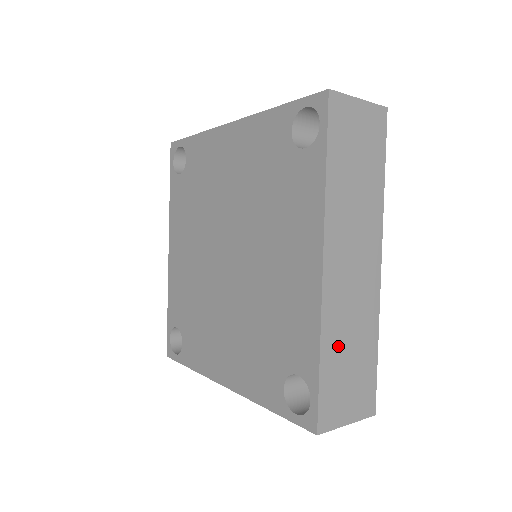
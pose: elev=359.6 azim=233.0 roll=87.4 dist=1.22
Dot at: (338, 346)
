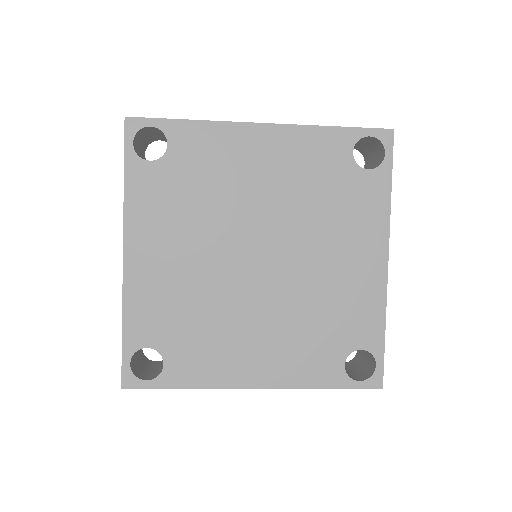
Dot at: occluded
